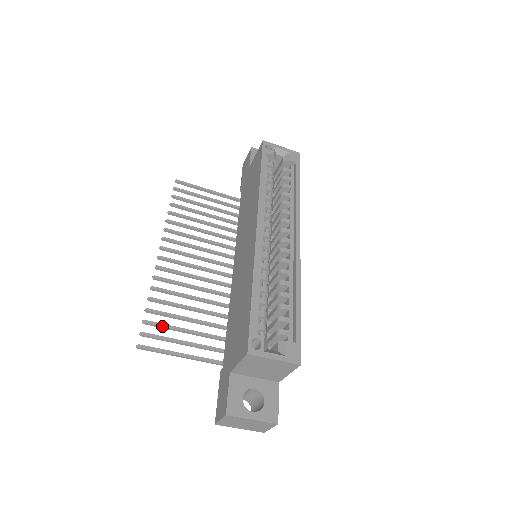
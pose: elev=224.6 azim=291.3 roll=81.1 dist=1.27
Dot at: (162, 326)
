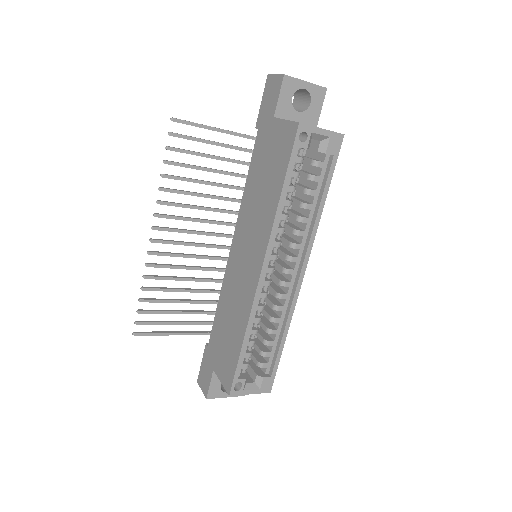
Dot at: (155, 313)
